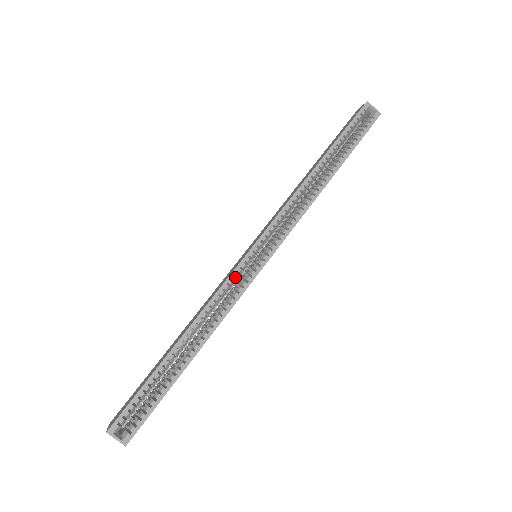
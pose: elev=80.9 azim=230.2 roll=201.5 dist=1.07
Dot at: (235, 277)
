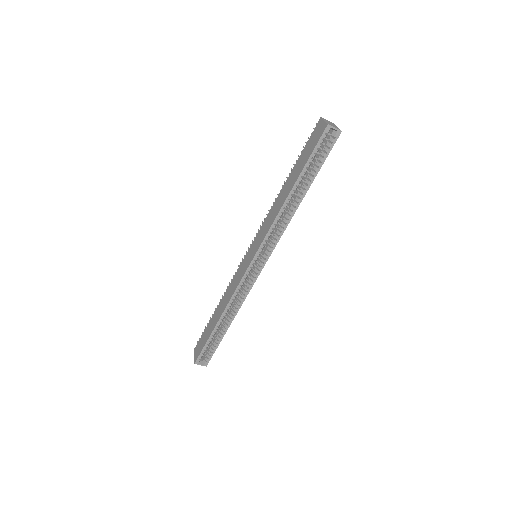
Dot at: (244, 281)
